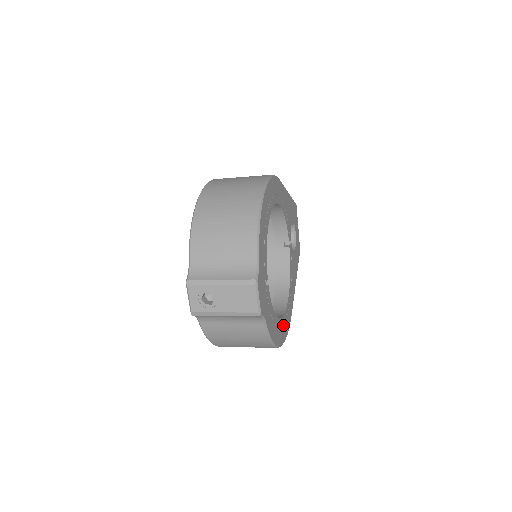
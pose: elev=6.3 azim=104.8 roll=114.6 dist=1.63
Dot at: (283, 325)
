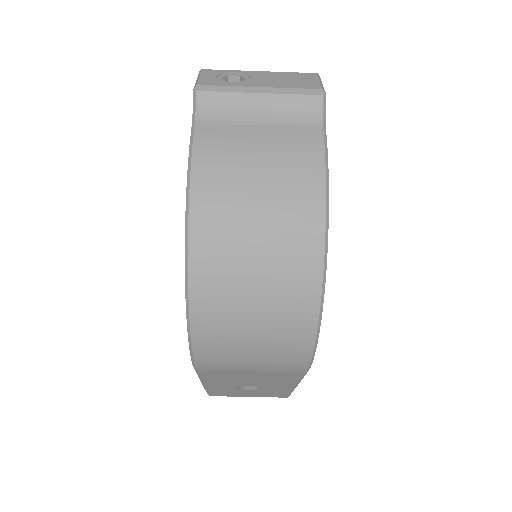
Dot at: occluded
